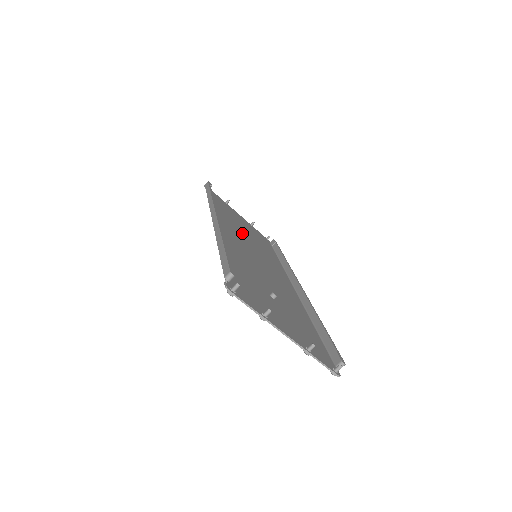
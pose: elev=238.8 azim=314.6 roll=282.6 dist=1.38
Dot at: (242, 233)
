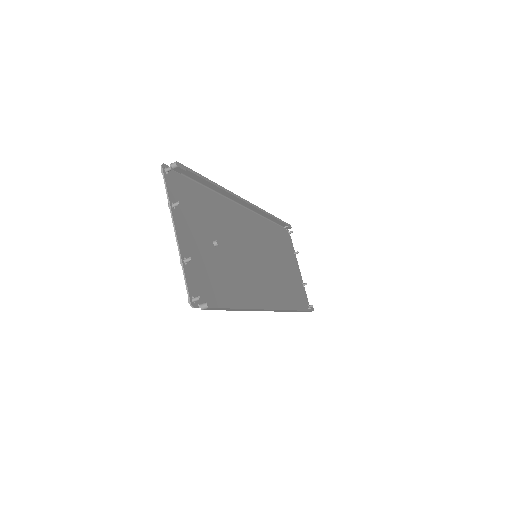
Dot at: (272, 253)
